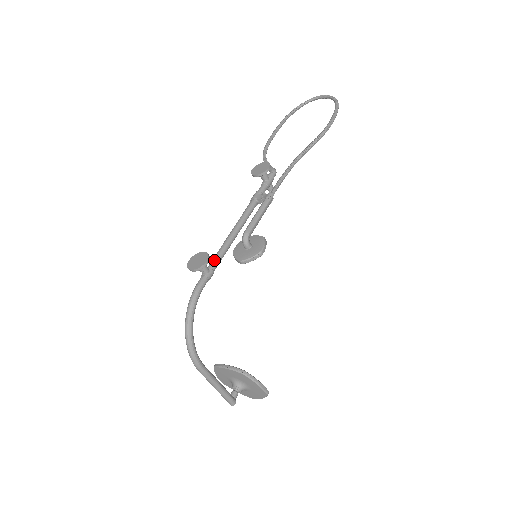
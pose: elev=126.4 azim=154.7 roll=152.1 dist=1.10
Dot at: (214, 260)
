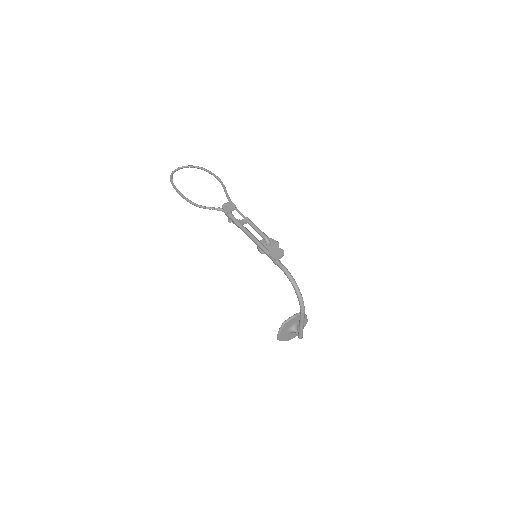
Dot at: occluded
